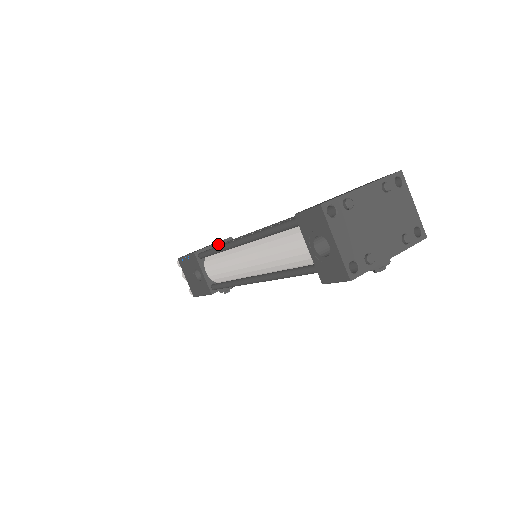
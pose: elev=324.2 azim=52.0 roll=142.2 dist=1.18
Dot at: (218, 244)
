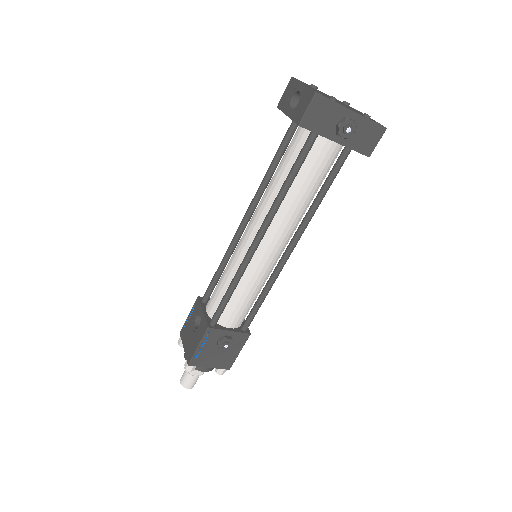
Dot at: occluded
